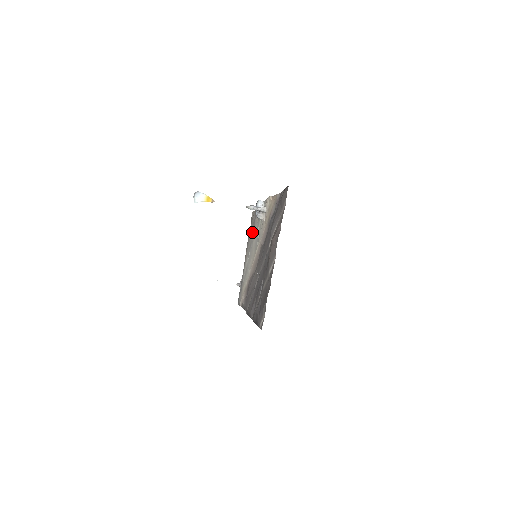
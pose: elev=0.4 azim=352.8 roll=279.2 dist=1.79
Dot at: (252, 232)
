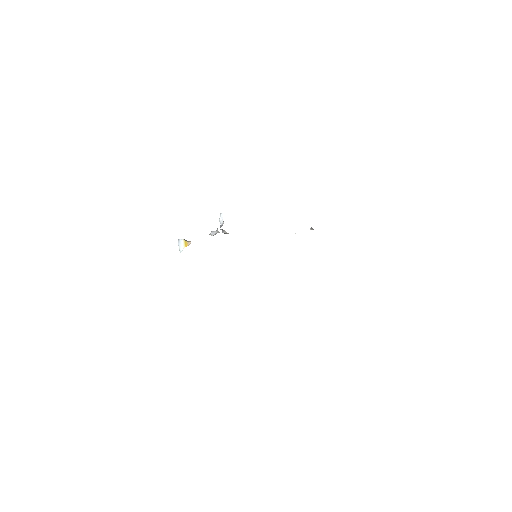
Dot at: occluded
